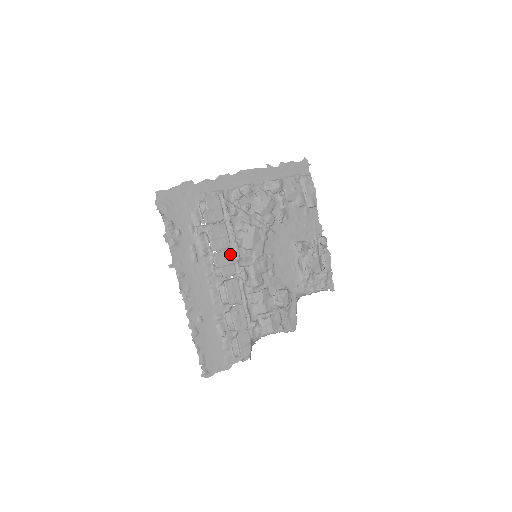
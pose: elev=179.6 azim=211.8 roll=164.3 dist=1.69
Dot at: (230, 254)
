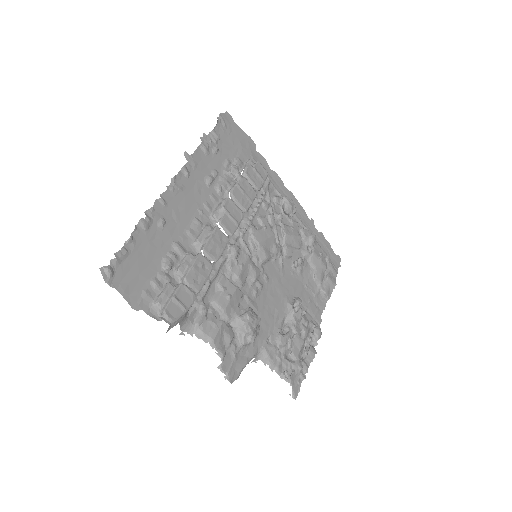
Dot at: (241, 216)
